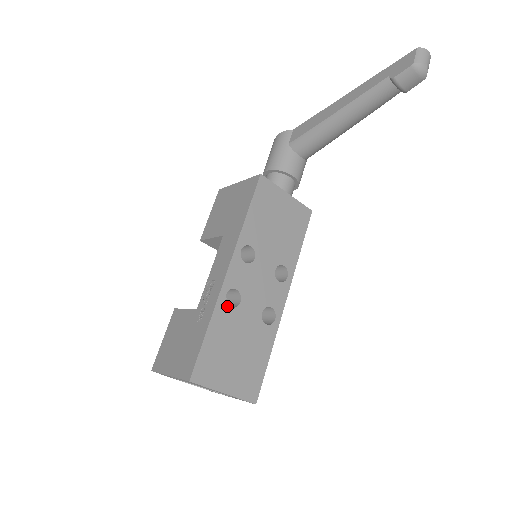
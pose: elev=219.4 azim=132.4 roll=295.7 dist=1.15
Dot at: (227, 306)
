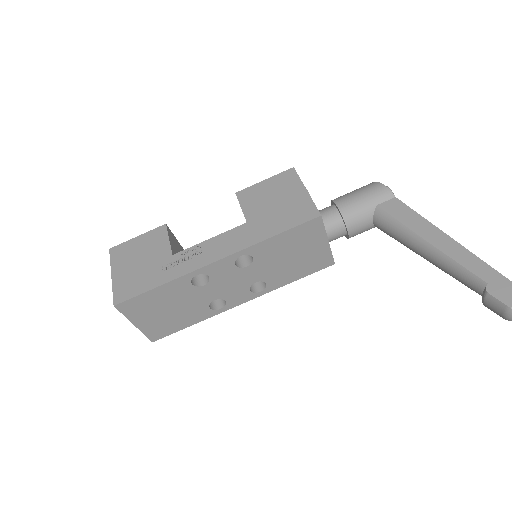
Dot at: (190, 282)
